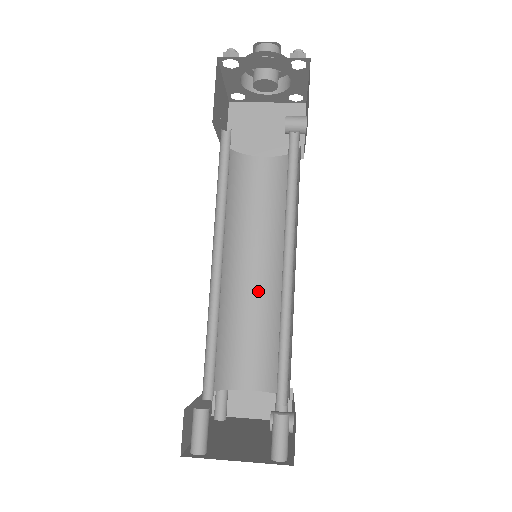
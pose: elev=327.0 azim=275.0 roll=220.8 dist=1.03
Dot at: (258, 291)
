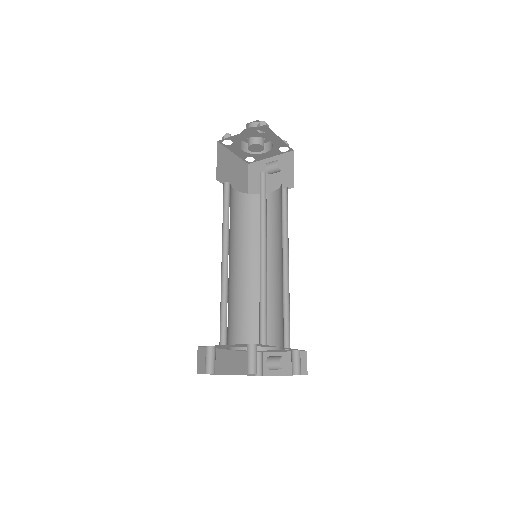
Dot at: (270, 282)
